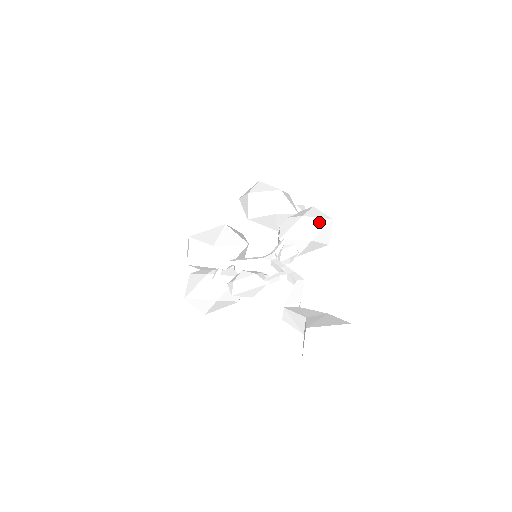
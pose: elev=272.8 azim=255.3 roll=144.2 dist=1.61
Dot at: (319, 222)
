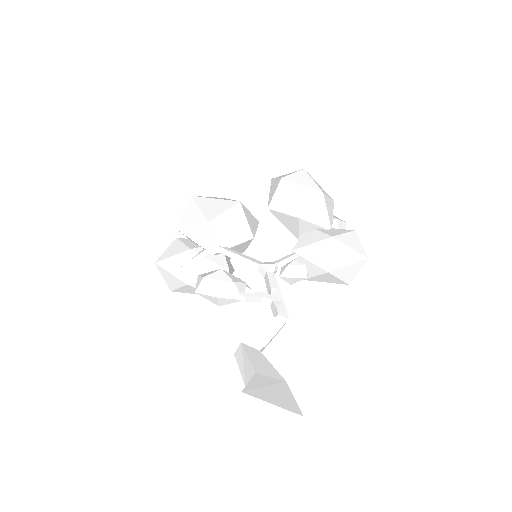
Dot at: (349, 254)
